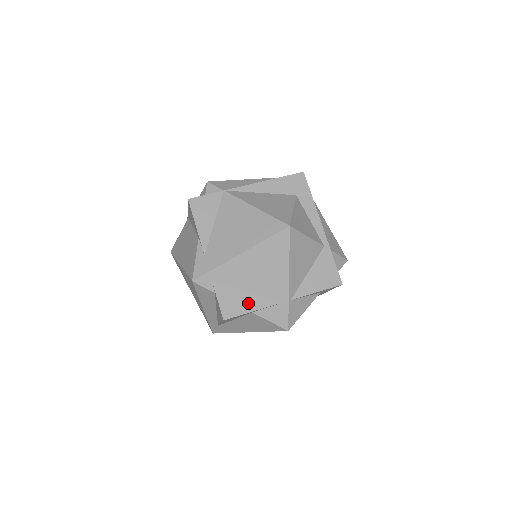
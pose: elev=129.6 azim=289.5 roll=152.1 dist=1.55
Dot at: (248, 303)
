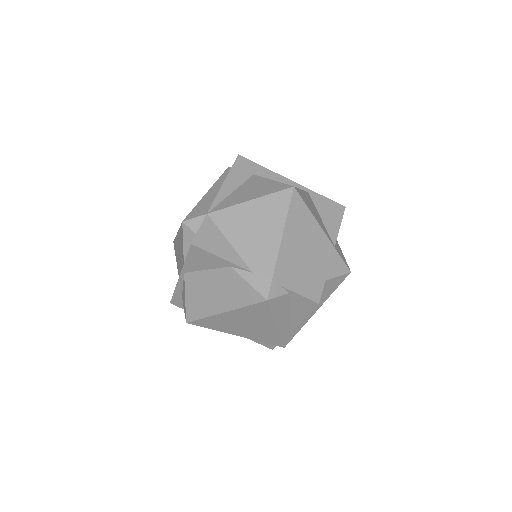
Dot at: (317, 275)
